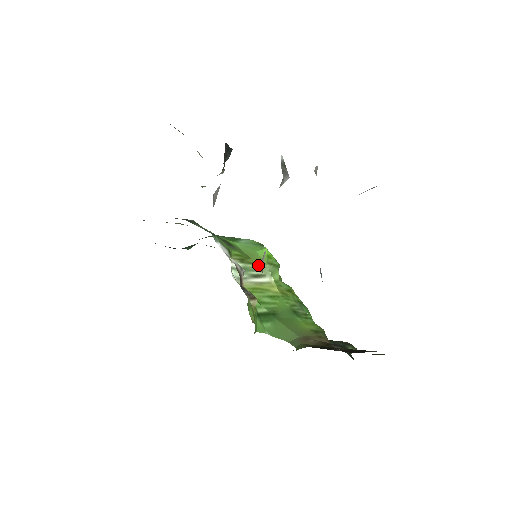
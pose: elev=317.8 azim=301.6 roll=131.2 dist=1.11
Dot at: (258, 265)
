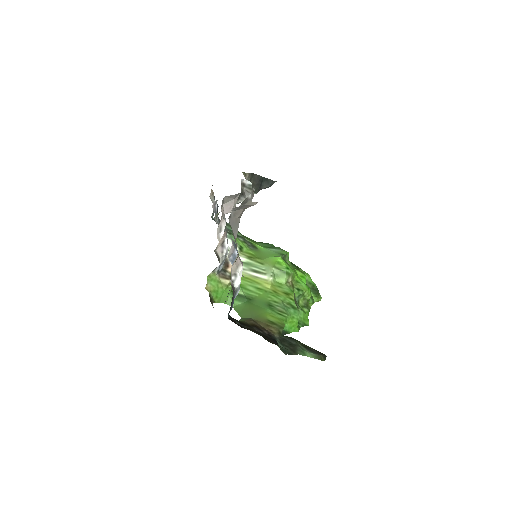
Dot at: (265, 265)
